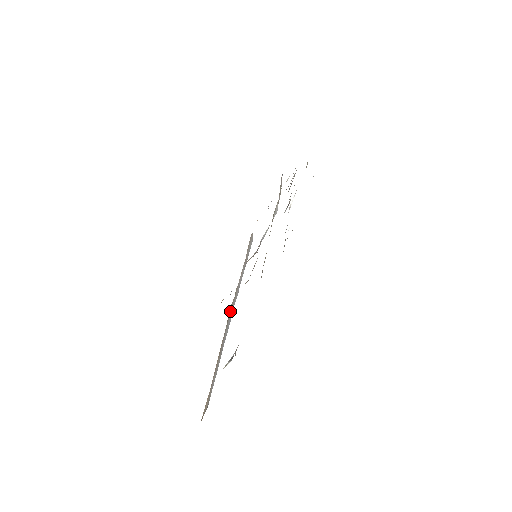
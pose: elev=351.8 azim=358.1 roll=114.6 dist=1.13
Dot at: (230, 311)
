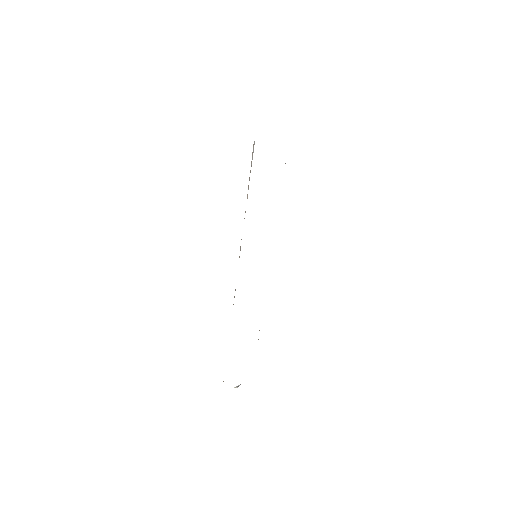
Dot at: occluded
